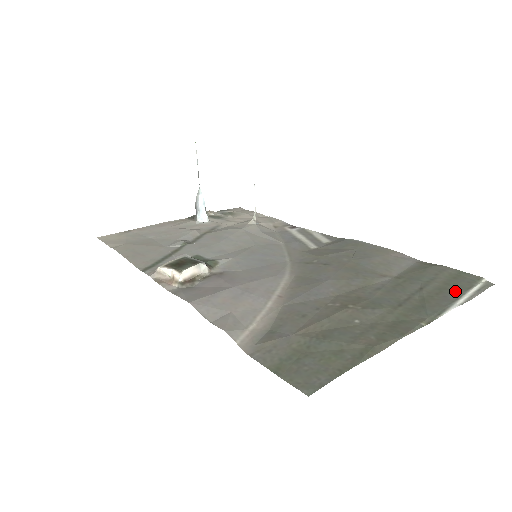
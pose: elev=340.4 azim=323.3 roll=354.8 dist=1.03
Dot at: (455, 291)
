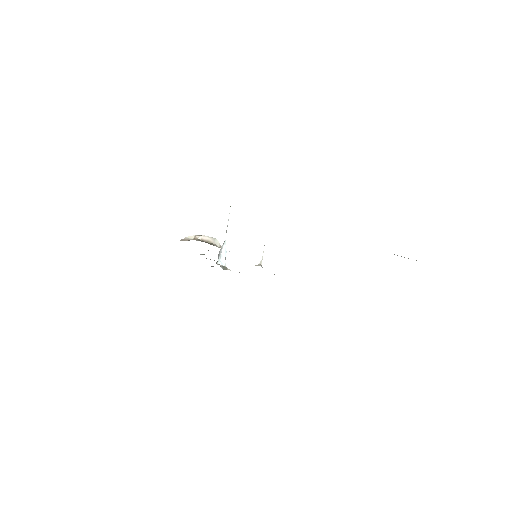
Dot at: occluded
